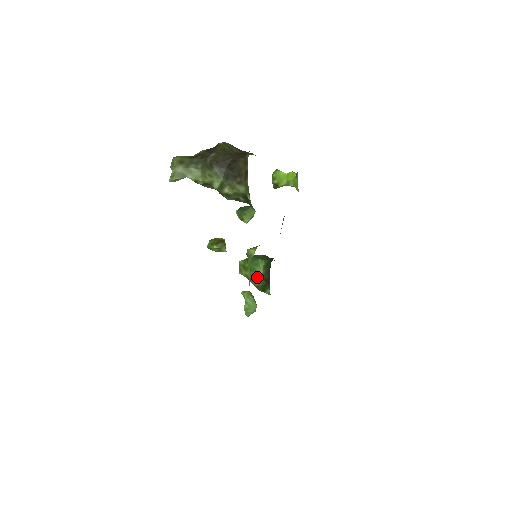
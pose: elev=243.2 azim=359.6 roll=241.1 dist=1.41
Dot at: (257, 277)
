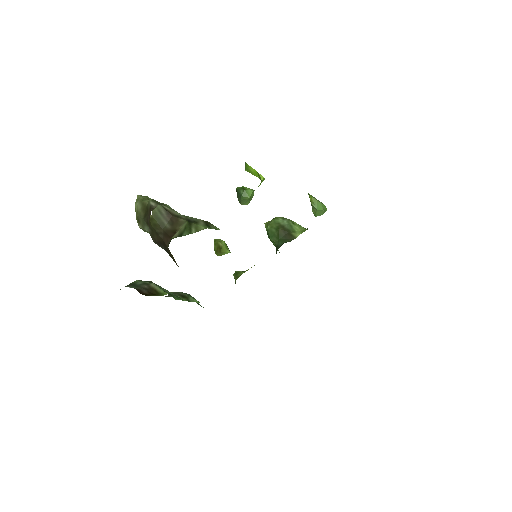
Dot at: occluded
